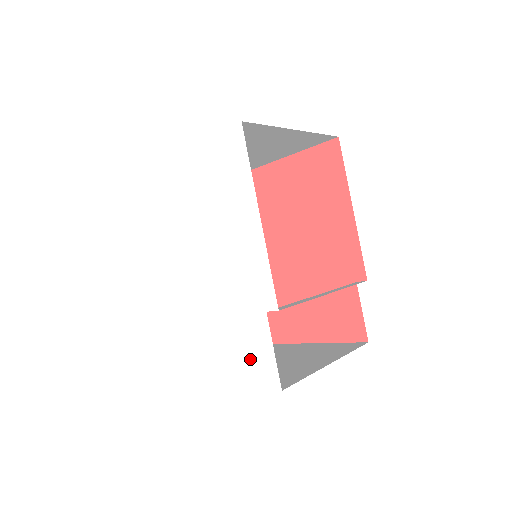
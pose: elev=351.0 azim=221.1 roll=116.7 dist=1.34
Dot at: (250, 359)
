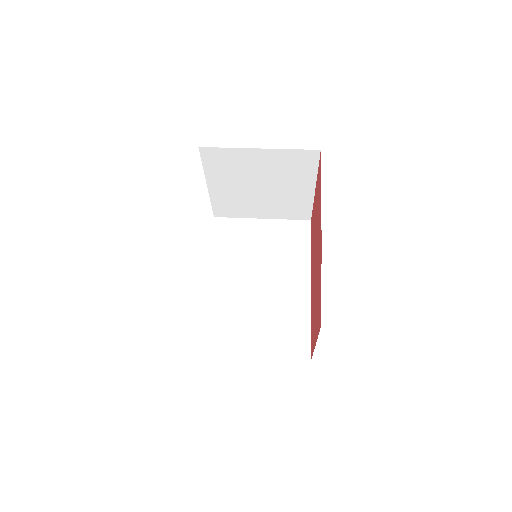
Dot at: occluded
